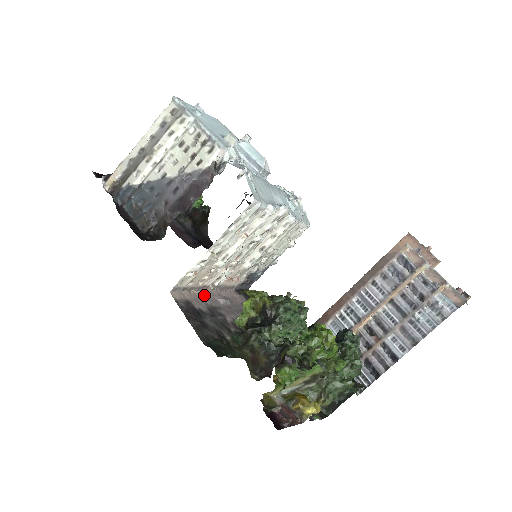
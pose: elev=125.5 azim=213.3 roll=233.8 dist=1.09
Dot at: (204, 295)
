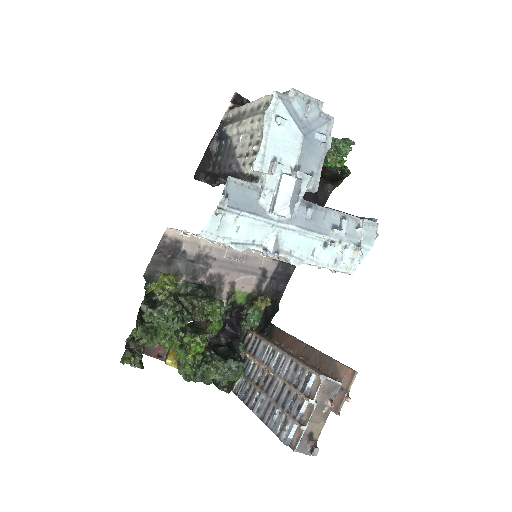
Dot at: occluded
